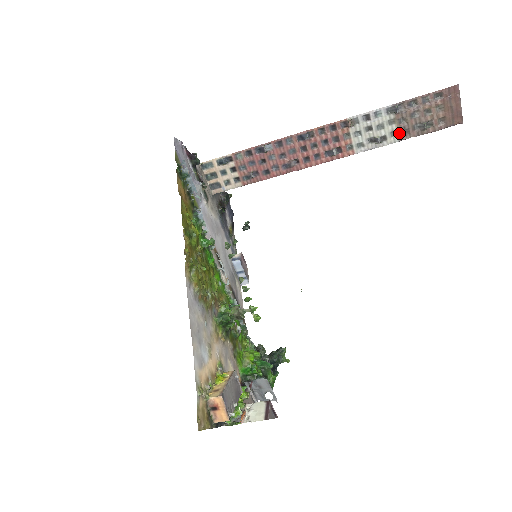
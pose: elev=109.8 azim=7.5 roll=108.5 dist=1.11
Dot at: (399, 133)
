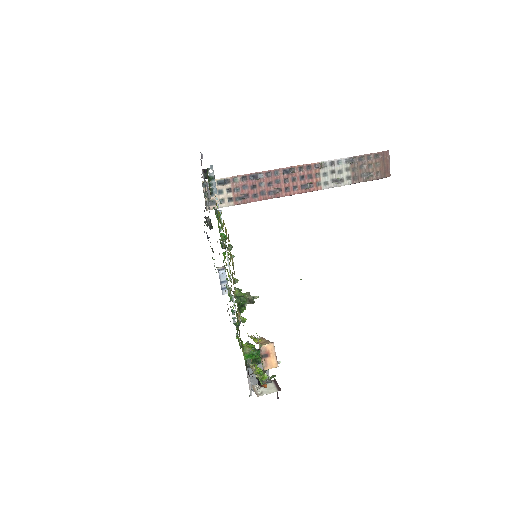
Dot at: (352, 178)
